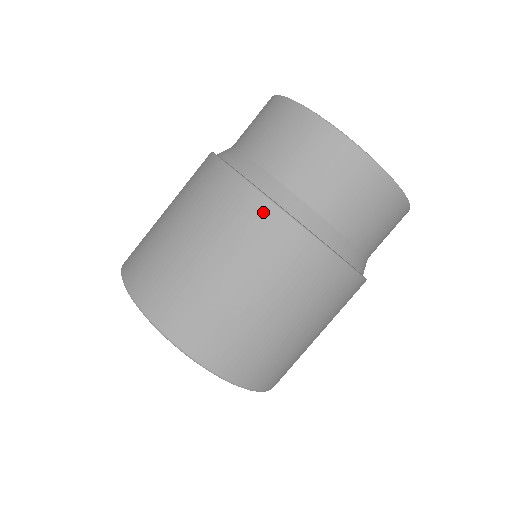
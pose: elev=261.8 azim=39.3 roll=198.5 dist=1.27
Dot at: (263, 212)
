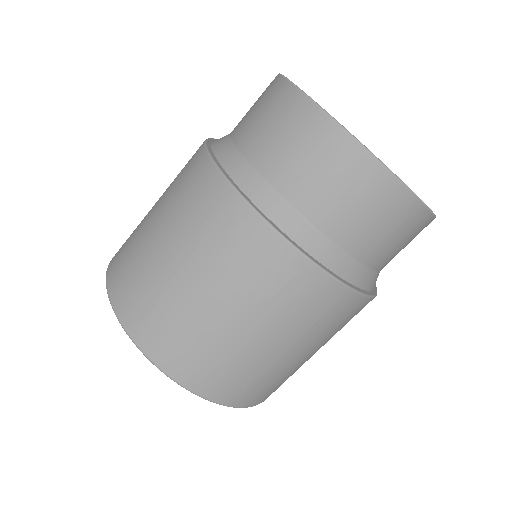
Dot at: (354, 305)
